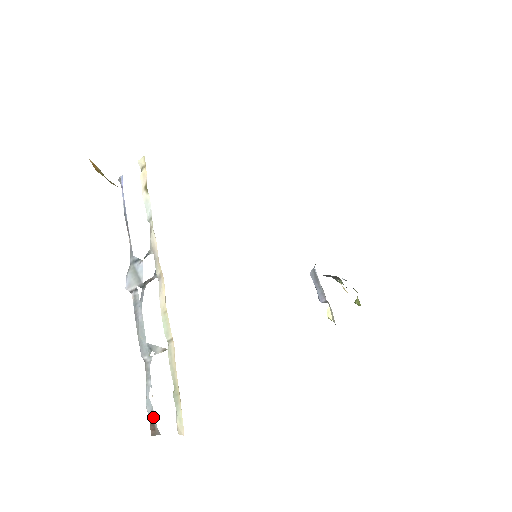
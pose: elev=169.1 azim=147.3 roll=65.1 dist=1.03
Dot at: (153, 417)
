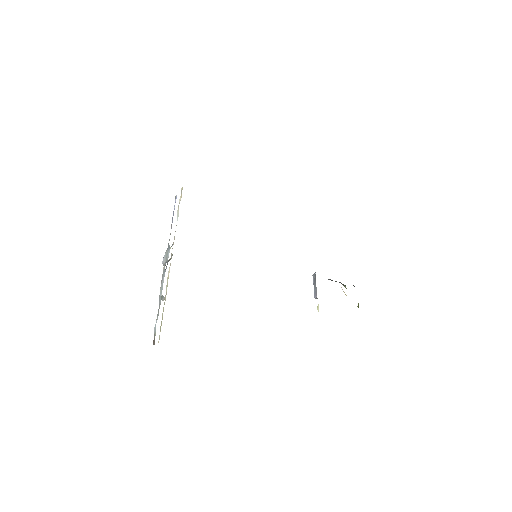
Dot at: (155, 335)
